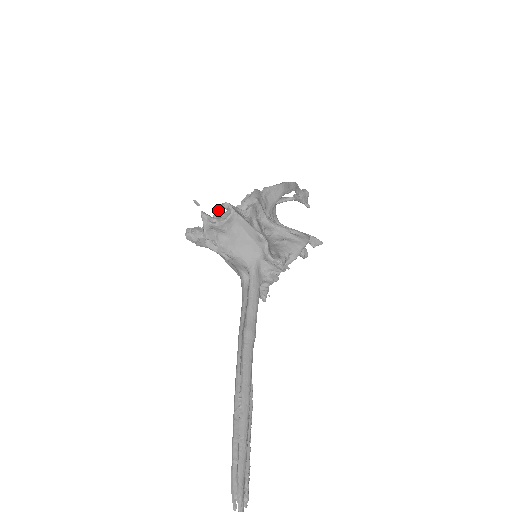
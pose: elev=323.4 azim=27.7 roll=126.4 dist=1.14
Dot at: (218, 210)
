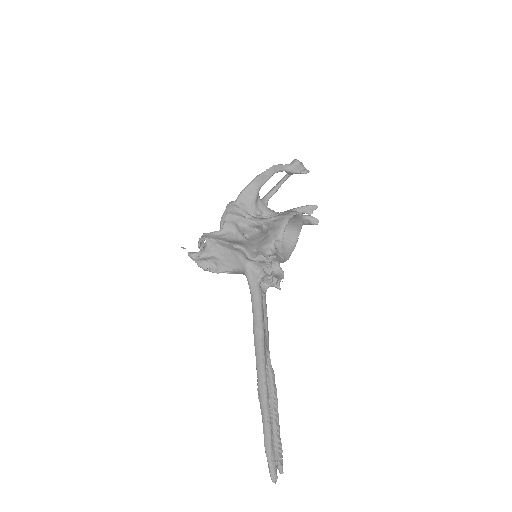
Dot at: (198, 245)
